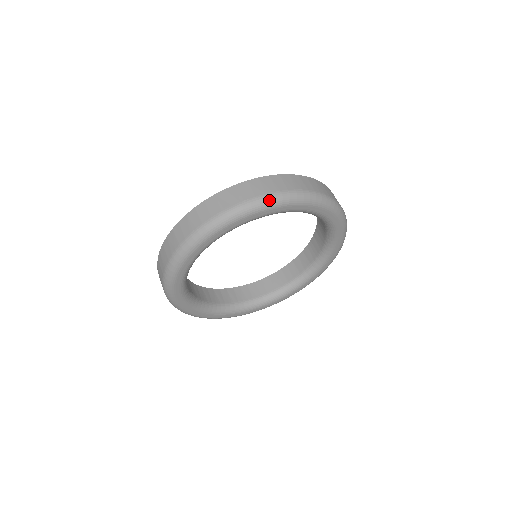
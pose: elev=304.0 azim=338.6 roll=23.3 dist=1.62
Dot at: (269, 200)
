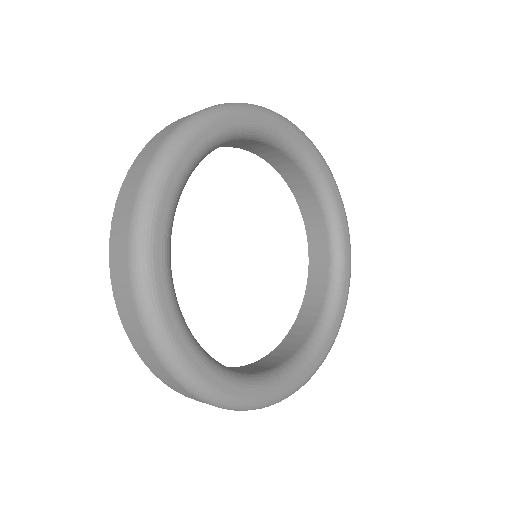
Dot at: occluded
